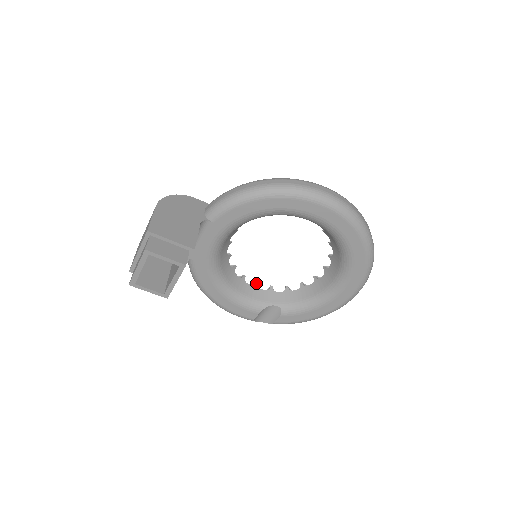
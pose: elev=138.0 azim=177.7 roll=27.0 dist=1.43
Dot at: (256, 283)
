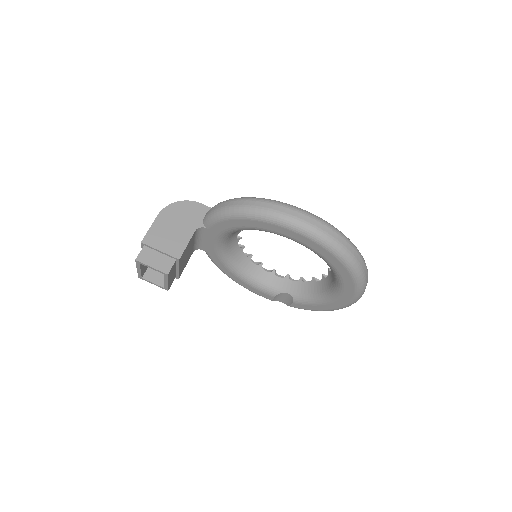
Dot at: (273, 270)
